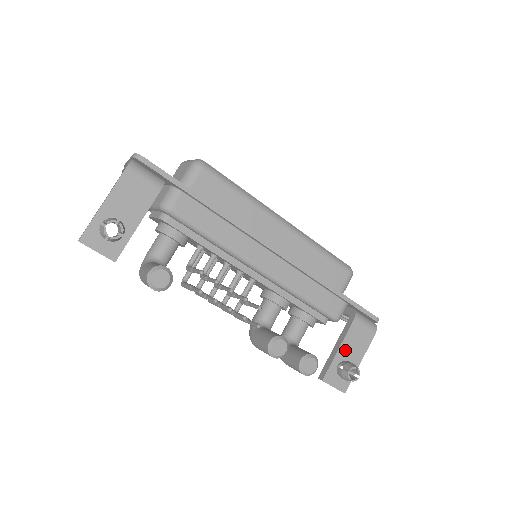
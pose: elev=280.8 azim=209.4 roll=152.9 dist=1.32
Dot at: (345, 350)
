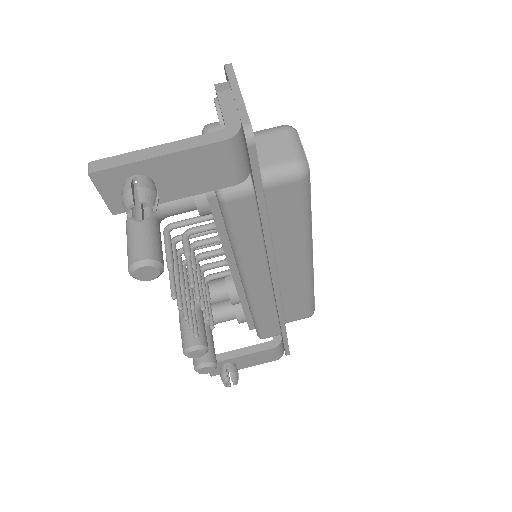
Dot at: (243, 359)
